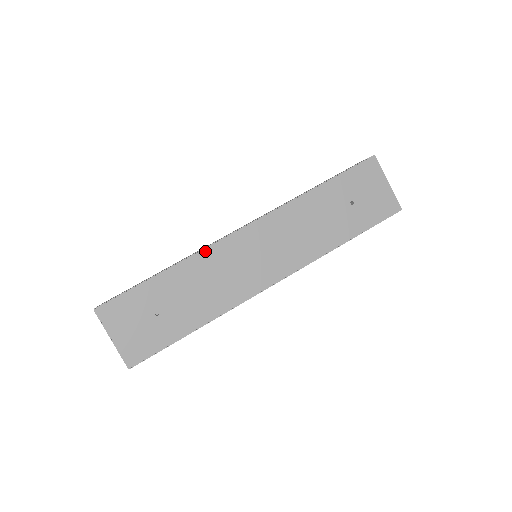
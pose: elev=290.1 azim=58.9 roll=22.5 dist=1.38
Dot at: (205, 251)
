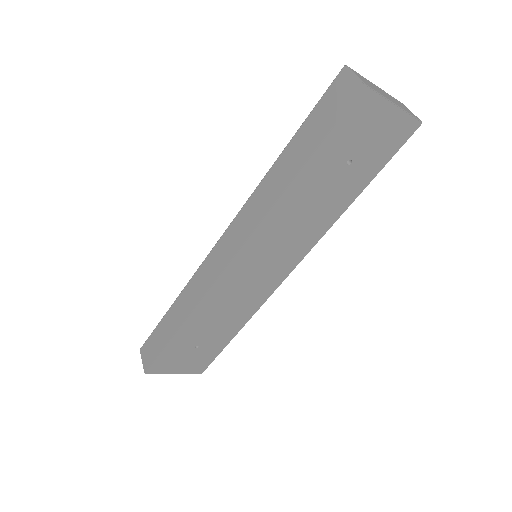
Dot at: (206, 298)
